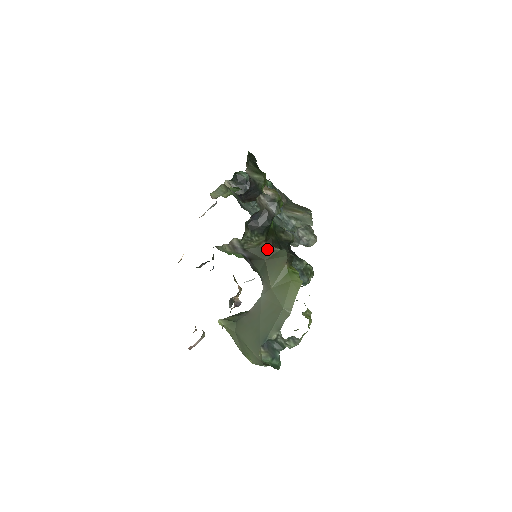
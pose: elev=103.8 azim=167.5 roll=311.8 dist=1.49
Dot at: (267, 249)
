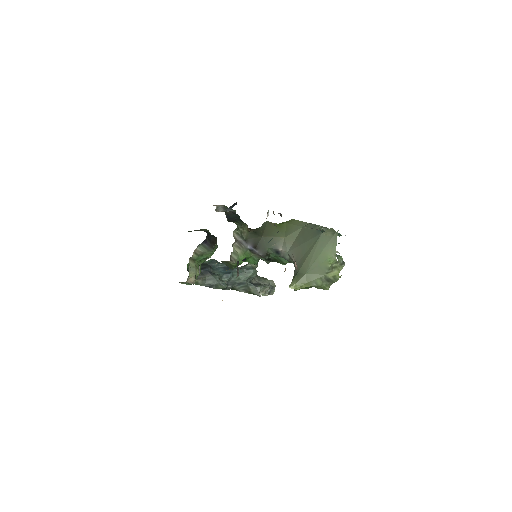
Dot at: (255, 232)
